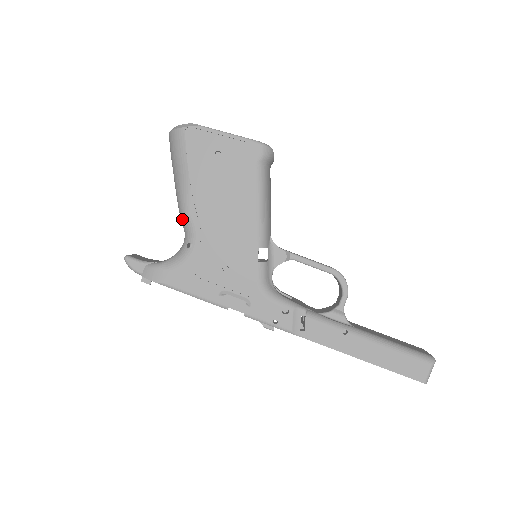
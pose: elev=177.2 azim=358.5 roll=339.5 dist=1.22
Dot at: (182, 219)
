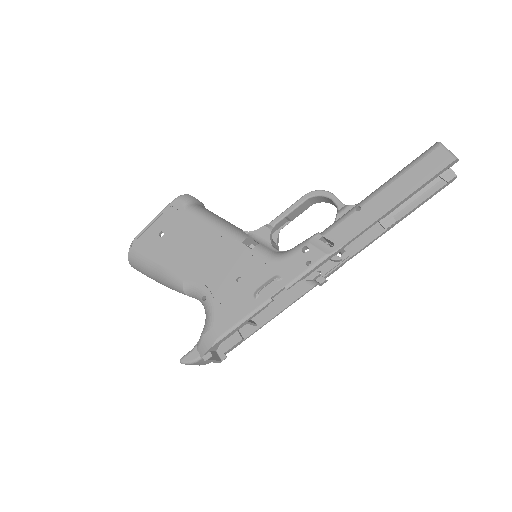
Dot at: (184, 292)
